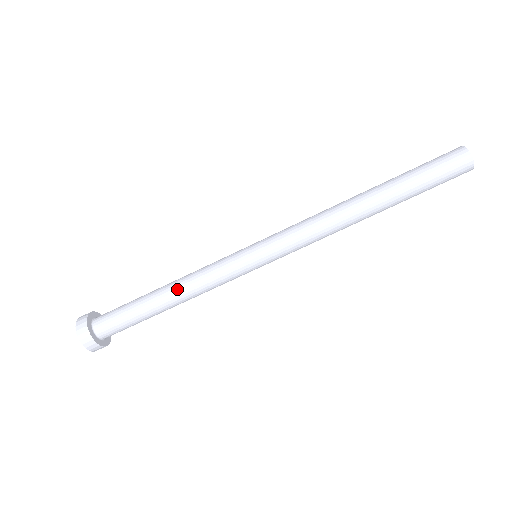
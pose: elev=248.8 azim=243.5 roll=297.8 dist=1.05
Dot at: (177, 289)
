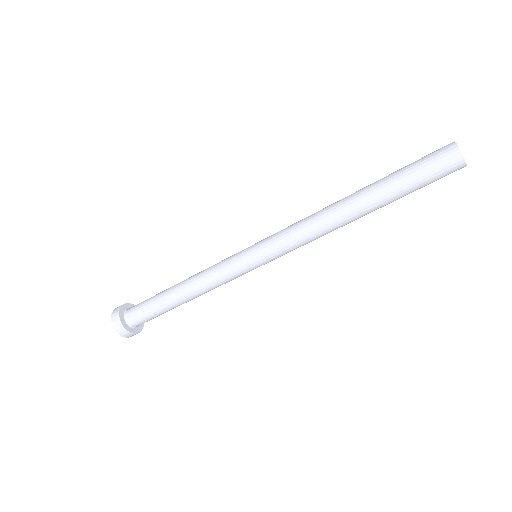
Dot at: (188, 282)
